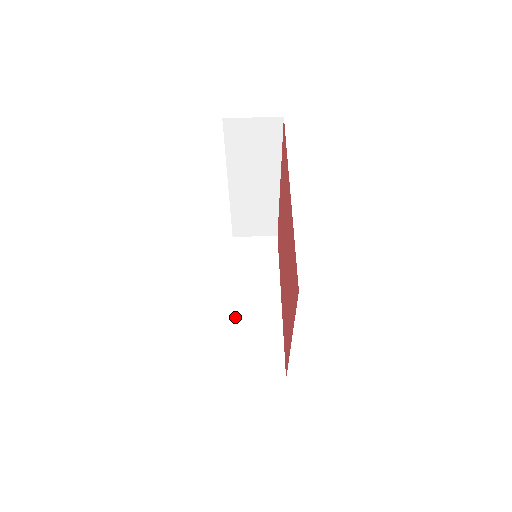
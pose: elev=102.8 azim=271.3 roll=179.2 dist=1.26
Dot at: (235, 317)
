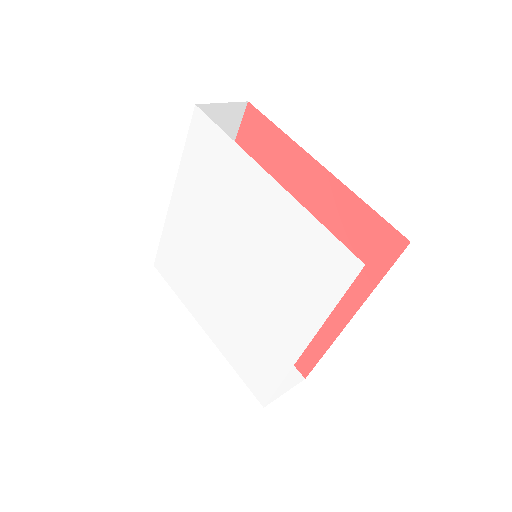
Dot at: occluded
